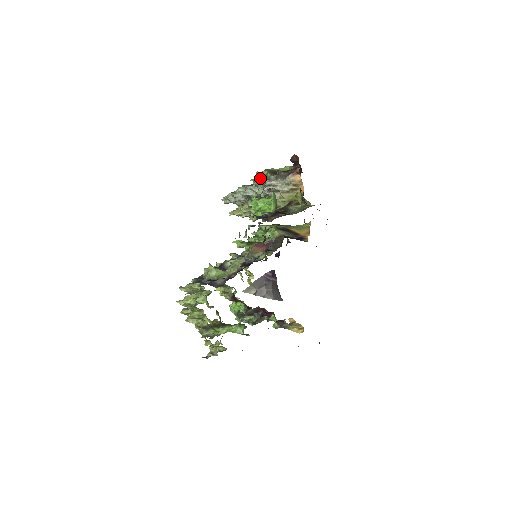
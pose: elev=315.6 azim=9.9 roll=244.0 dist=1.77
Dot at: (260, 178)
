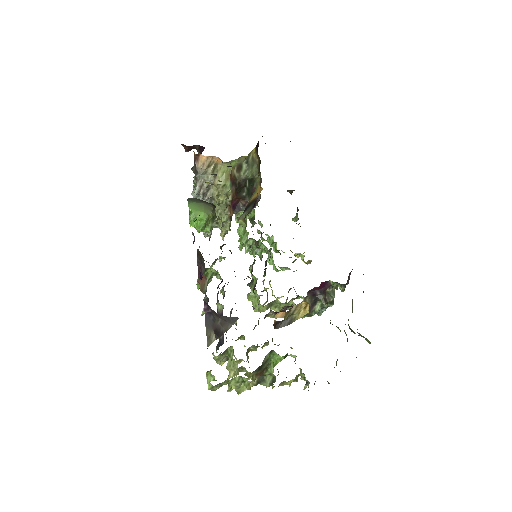
Dot at: occluded
